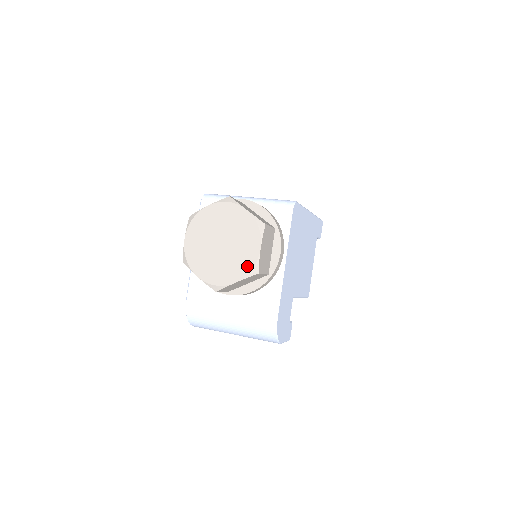
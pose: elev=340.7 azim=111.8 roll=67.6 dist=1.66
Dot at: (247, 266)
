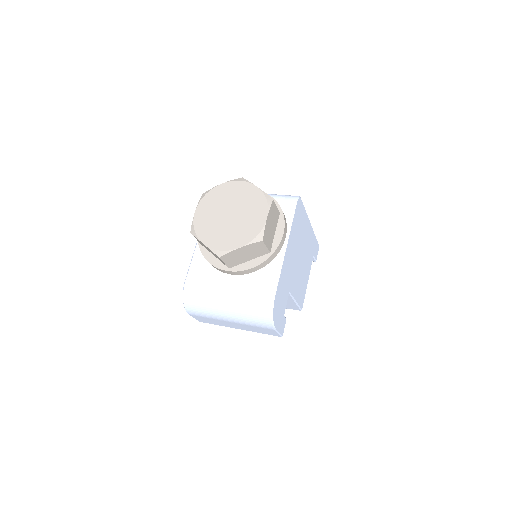
Dot at: (253, 233)
